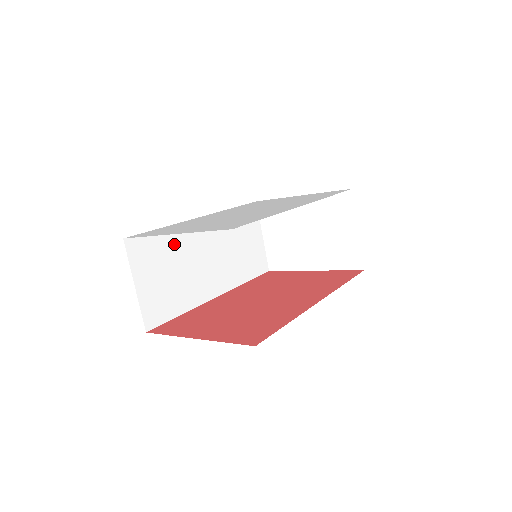
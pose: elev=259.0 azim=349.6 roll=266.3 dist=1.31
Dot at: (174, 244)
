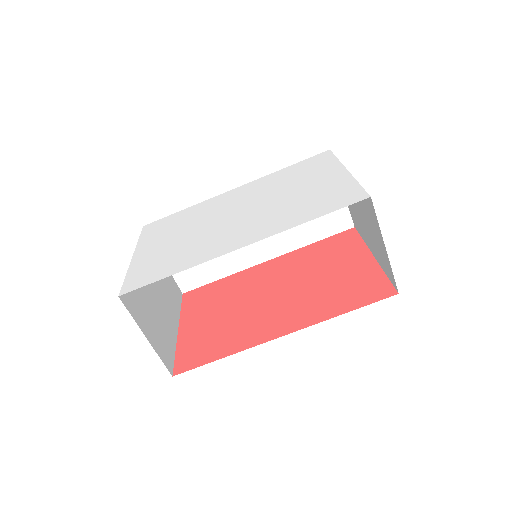
Dot at: occluded
